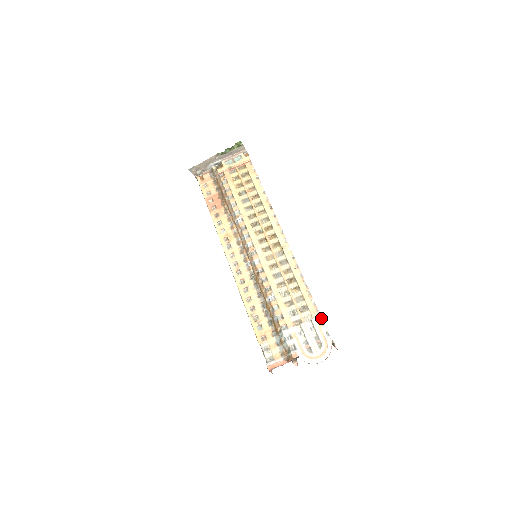
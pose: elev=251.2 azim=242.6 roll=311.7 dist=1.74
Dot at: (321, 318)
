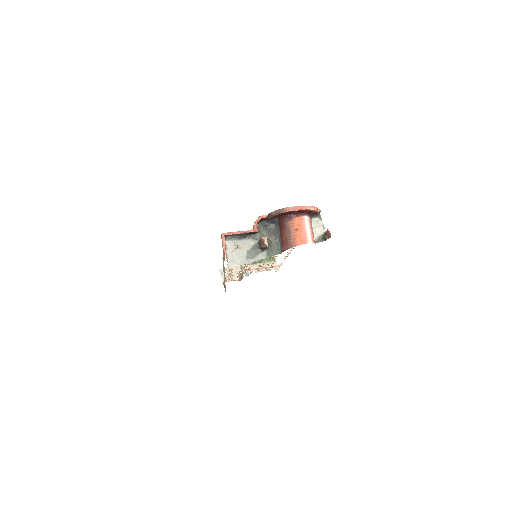
Dot at: occluded
